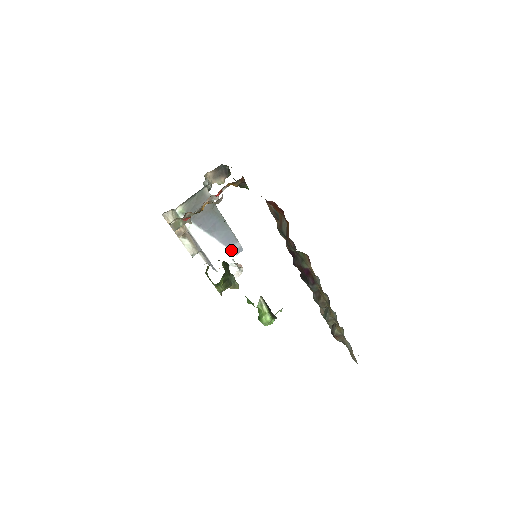
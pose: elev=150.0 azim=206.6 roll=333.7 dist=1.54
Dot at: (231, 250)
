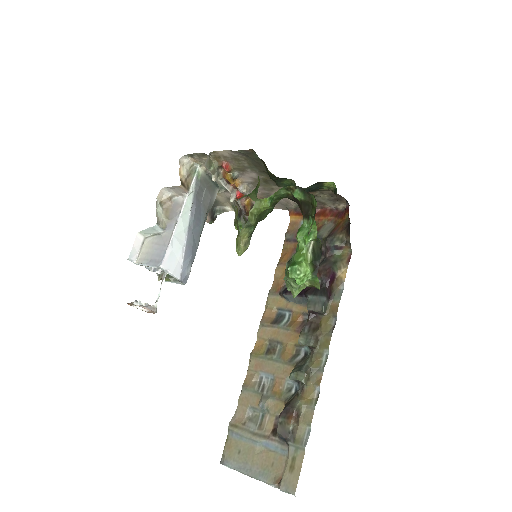
Dot at: (182, 267)
